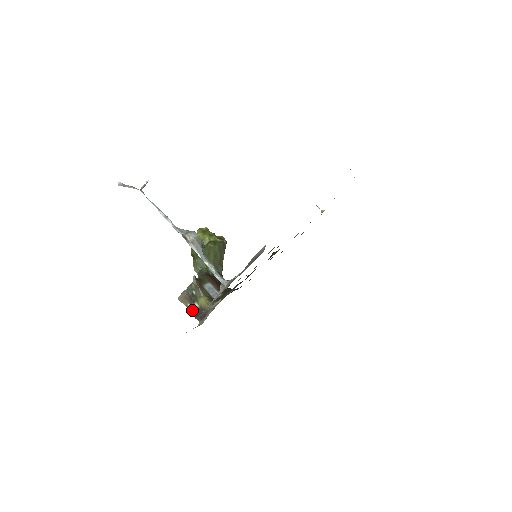
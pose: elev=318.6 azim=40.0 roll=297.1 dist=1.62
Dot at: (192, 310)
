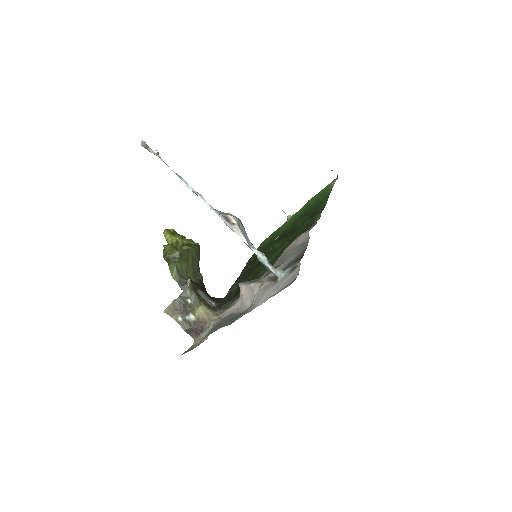
Dot at: (184, 324)
